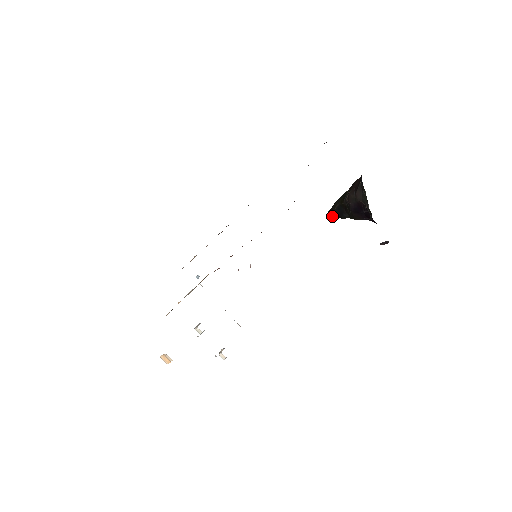
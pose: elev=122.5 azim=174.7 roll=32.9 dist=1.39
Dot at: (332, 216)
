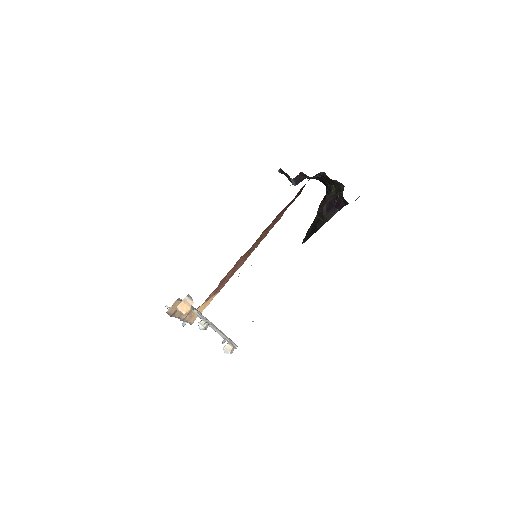
Dot at: (307, 239)
